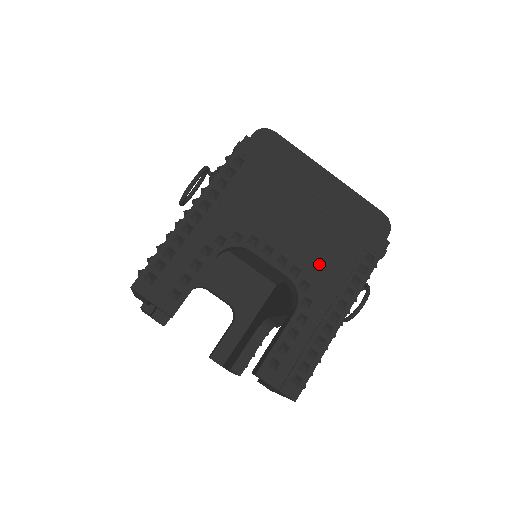
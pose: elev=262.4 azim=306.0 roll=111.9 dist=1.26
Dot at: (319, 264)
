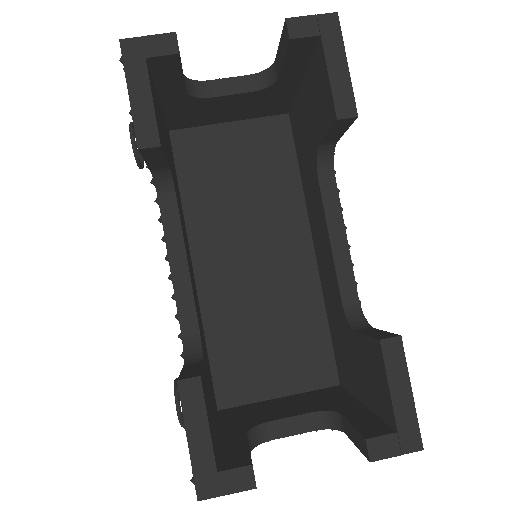
Dot at: occluded
